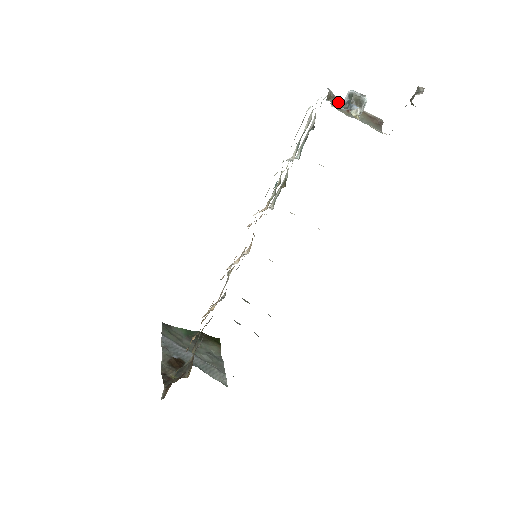
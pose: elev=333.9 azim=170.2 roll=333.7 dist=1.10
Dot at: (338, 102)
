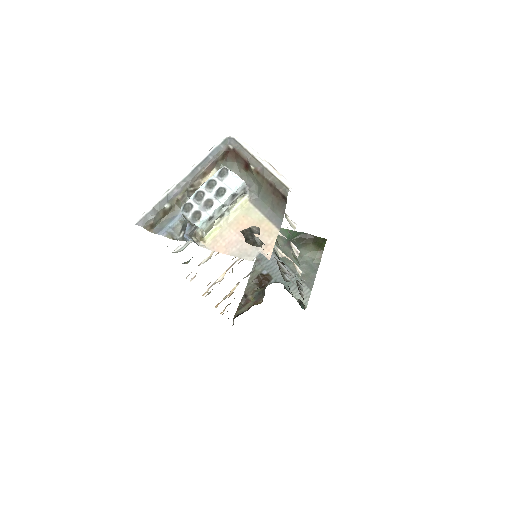
Dot at: (232, 153)
